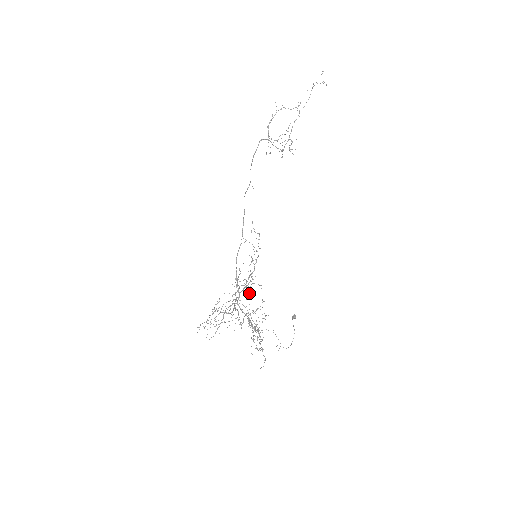
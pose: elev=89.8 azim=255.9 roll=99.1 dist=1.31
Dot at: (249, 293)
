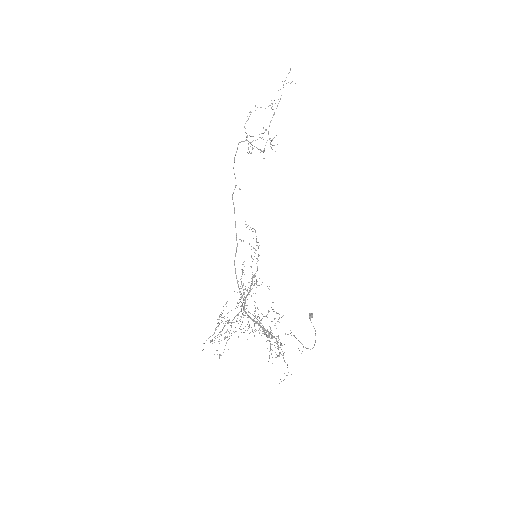
Dot at: occluded
